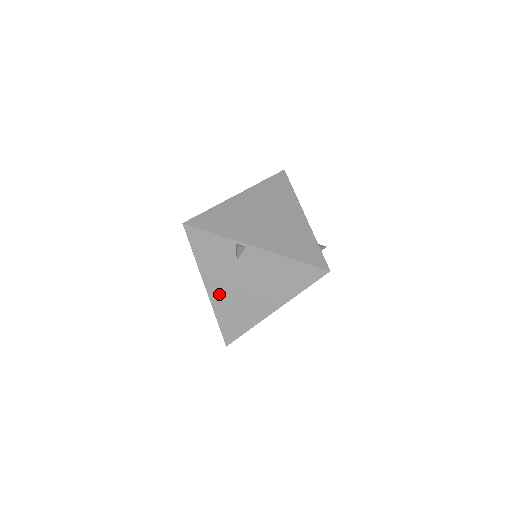
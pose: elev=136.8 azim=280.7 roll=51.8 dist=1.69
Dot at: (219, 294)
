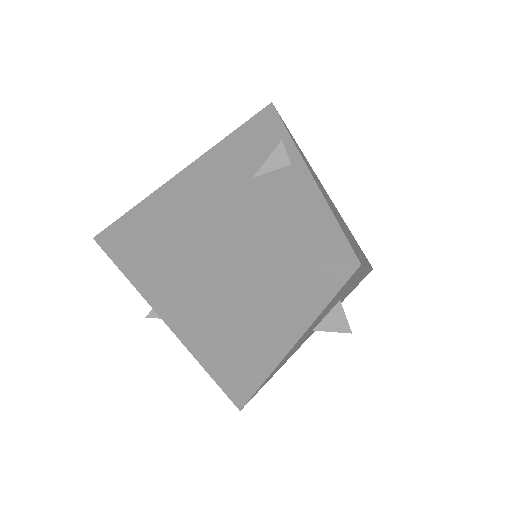
Dot at: occluded
